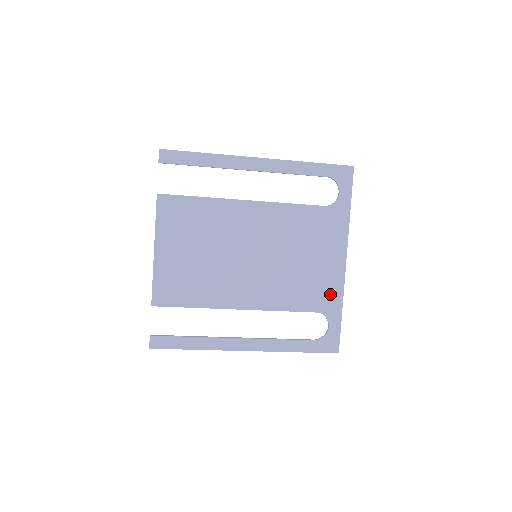
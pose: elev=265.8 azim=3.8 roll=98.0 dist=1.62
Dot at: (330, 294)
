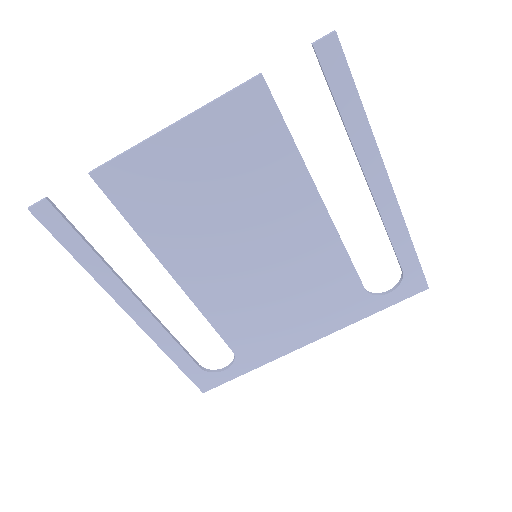
Dot at: (263, 350)
